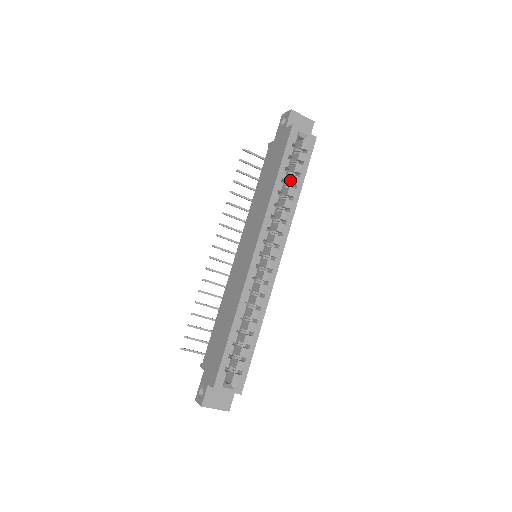
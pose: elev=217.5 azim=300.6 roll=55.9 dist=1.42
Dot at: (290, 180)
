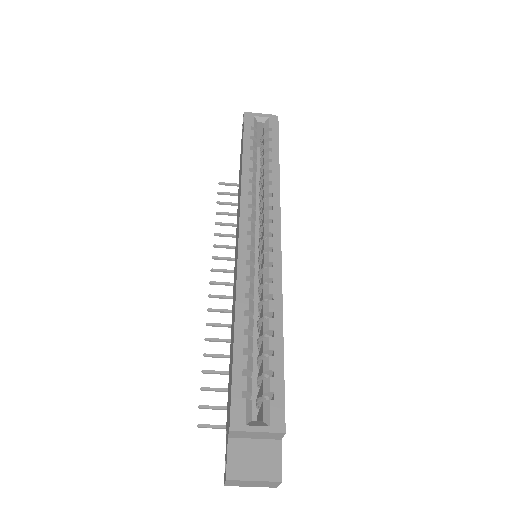
Dot at: (263, 160)
